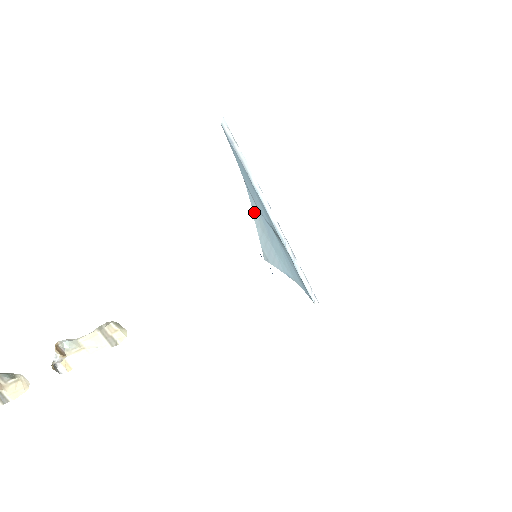
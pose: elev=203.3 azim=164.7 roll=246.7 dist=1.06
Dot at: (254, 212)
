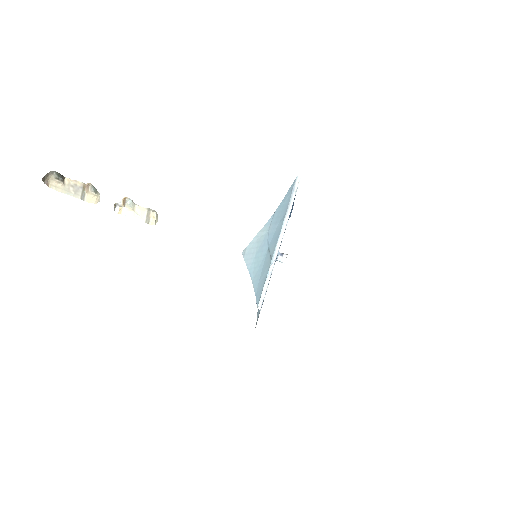
Dot at: (263, 230)
